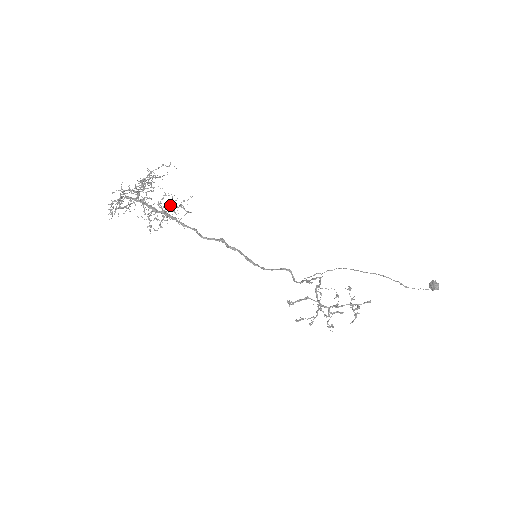
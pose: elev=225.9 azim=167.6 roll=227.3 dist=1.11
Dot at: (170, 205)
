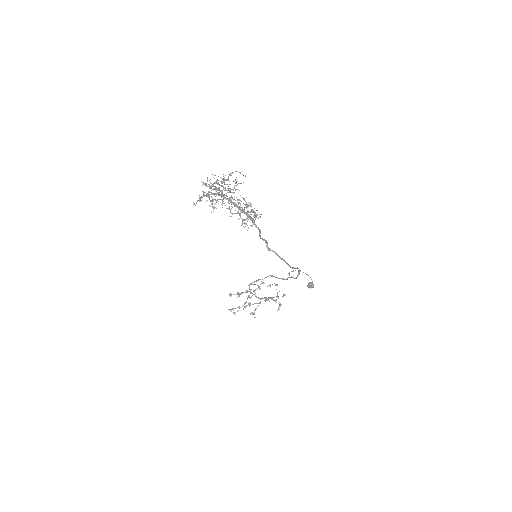
Dot at: occluded
